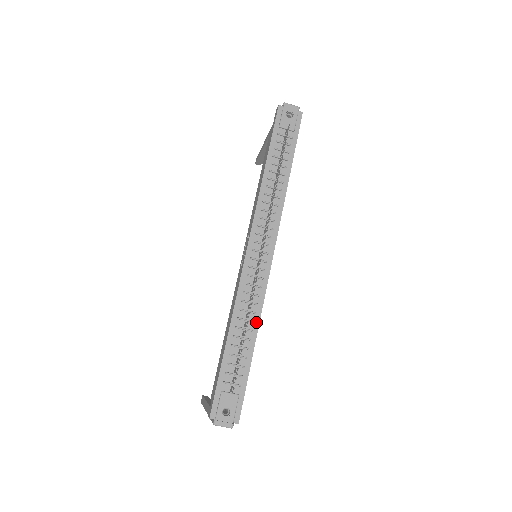
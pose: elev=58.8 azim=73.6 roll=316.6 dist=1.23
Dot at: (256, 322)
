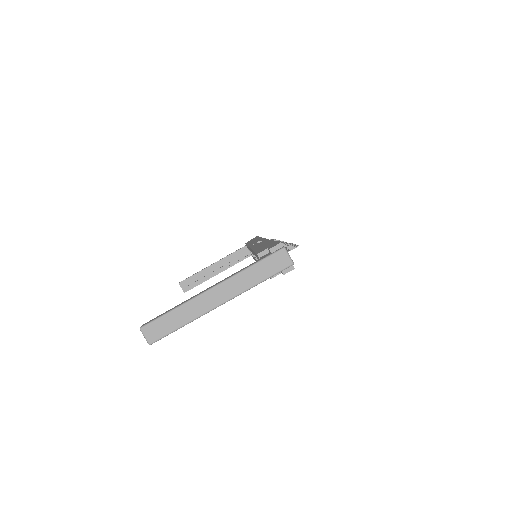
Dot at: occluded
